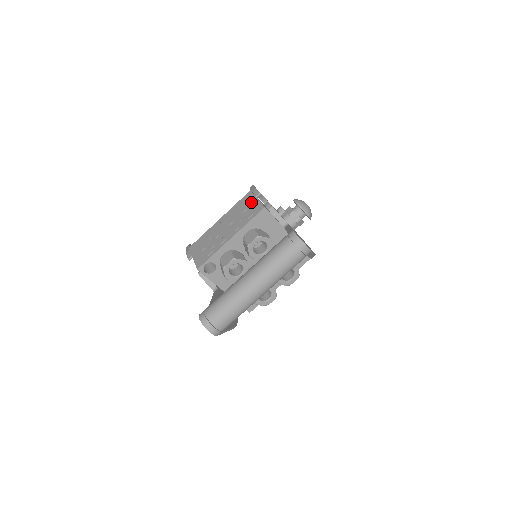
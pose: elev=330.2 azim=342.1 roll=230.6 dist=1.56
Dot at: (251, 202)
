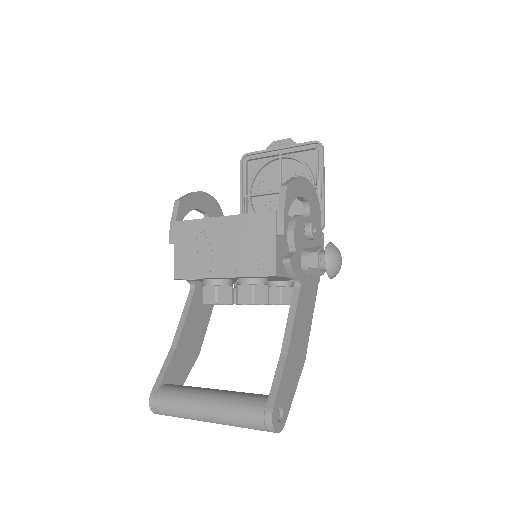
Dot at: (267, 240)
